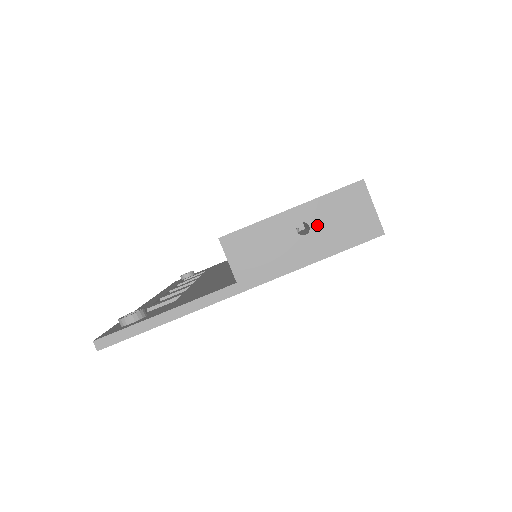
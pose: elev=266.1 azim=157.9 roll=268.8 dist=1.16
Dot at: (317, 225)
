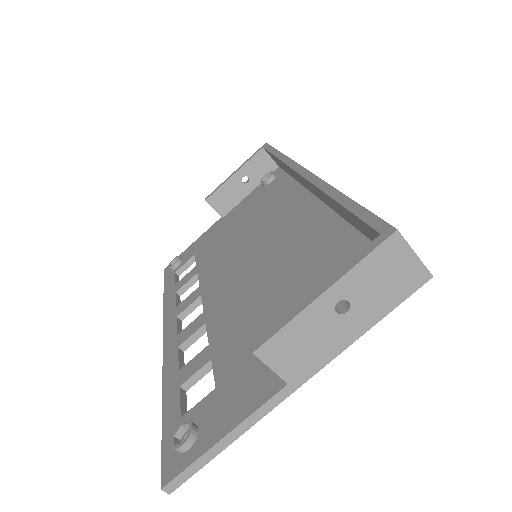
Dot at: (357, 297)
